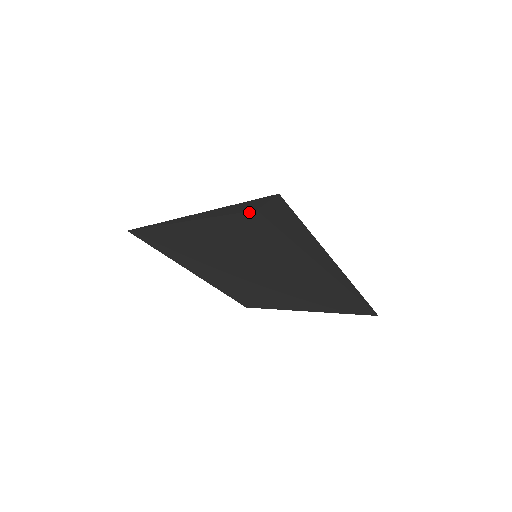
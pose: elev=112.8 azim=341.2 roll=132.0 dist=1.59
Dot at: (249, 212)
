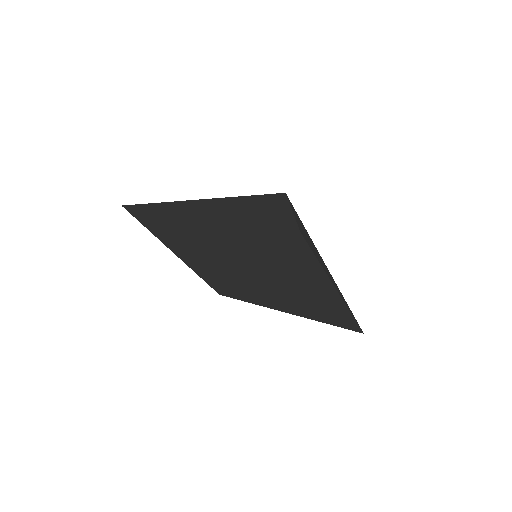
Dot at: (290, 231)
